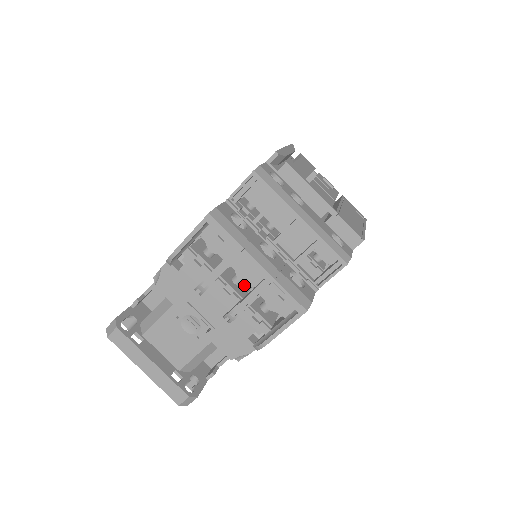
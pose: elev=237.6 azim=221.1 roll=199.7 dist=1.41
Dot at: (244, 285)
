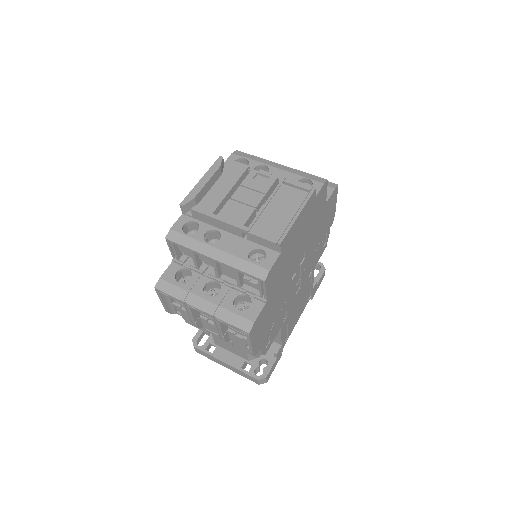
Dot at: occluded
